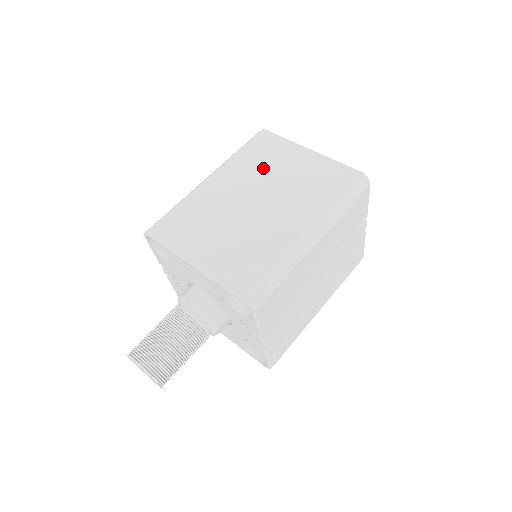
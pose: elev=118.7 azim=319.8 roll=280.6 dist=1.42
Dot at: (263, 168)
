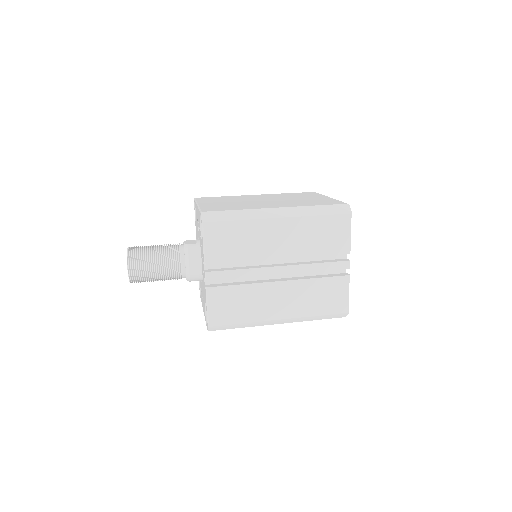
Dot at: (290, 197)
